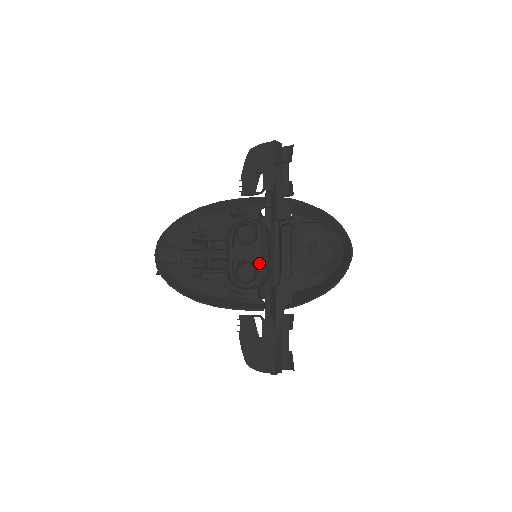
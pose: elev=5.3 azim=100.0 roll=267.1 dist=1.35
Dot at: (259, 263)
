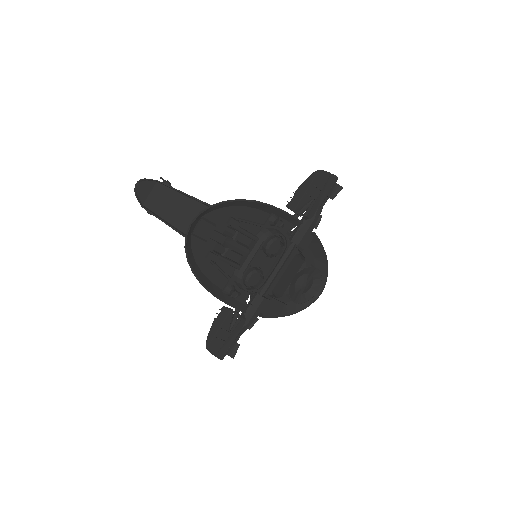
Dot at: (267, 276)
